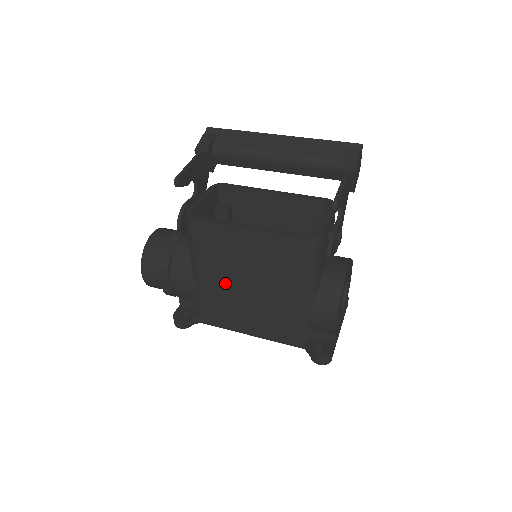
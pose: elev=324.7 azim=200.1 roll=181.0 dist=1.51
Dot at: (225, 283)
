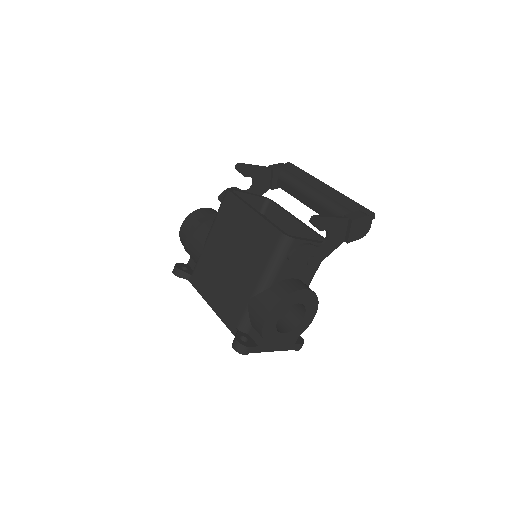
Dot at: (219, 251)
